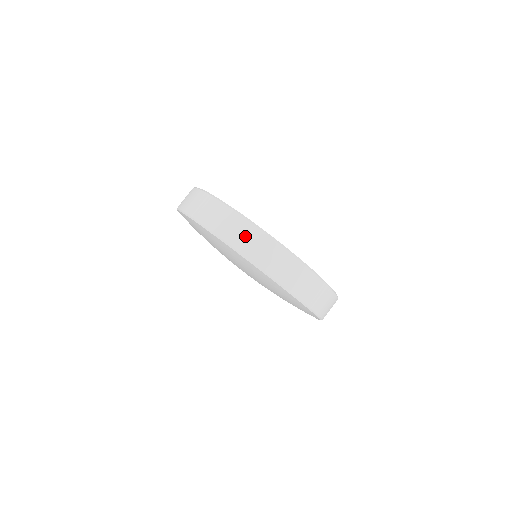
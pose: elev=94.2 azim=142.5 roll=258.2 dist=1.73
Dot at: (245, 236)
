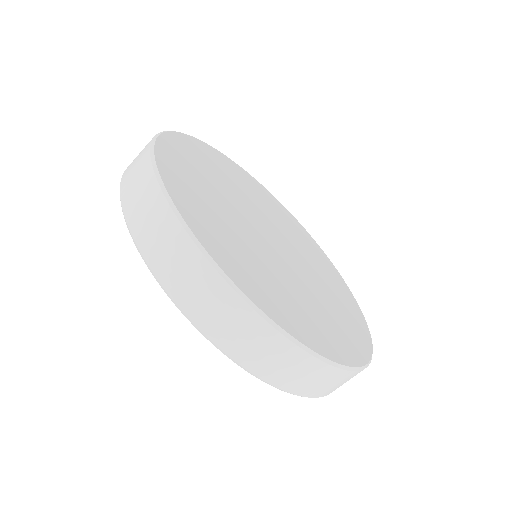
Dot at: (285, 365)
